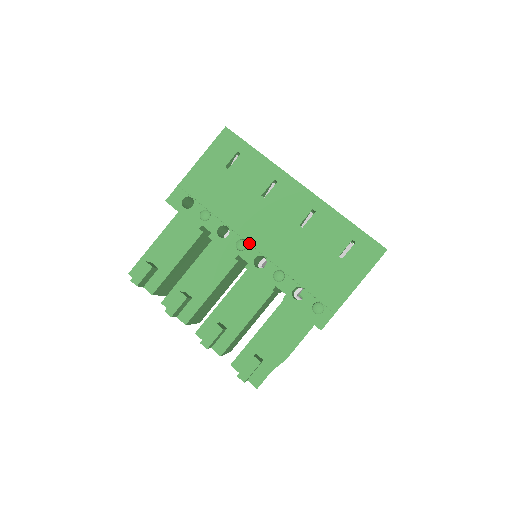
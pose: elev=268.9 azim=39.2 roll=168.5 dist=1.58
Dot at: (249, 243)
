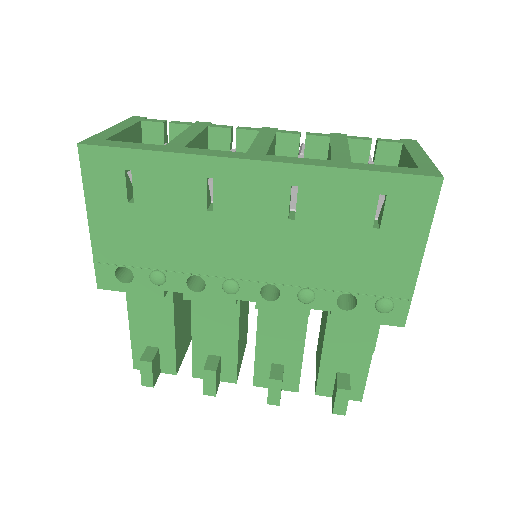
Dot at: (238, 279)
